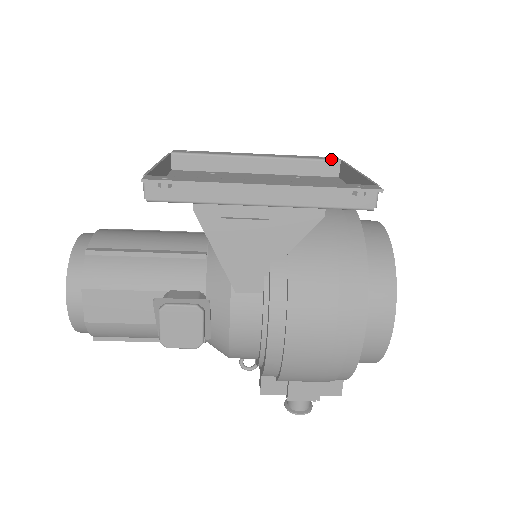
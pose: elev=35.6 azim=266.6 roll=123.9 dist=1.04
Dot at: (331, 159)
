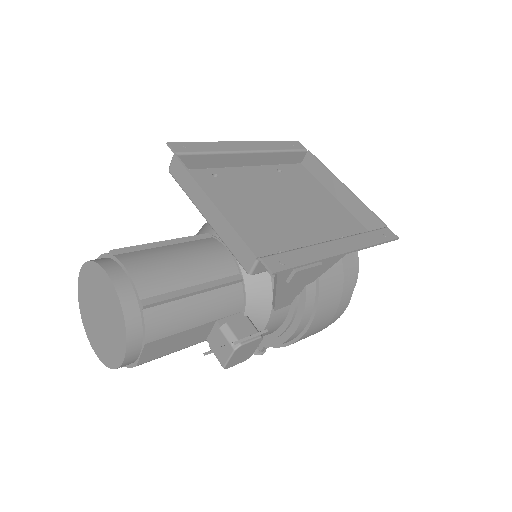
Dot at: (301, 149)
